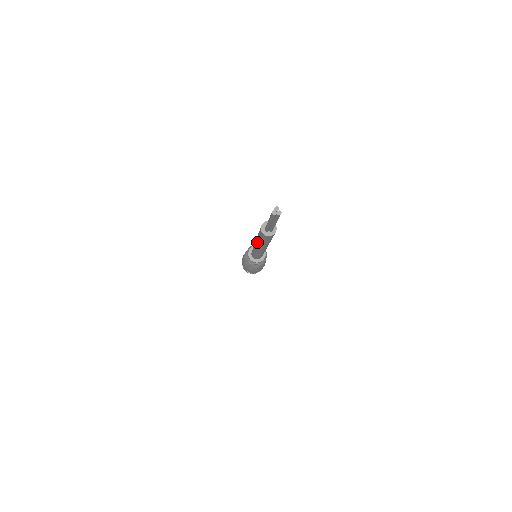
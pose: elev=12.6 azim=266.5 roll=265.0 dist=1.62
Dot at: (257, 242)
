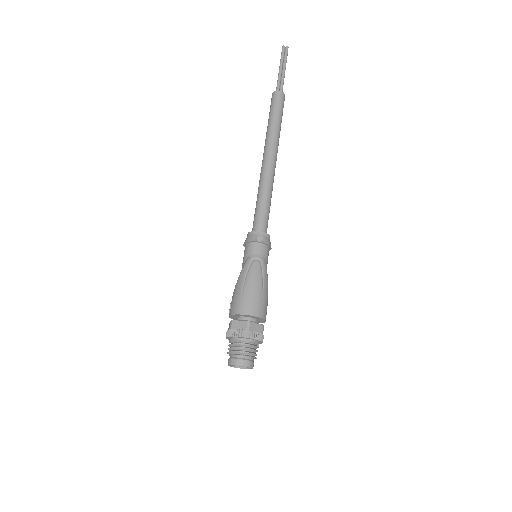
Dot at: (266, 138)
